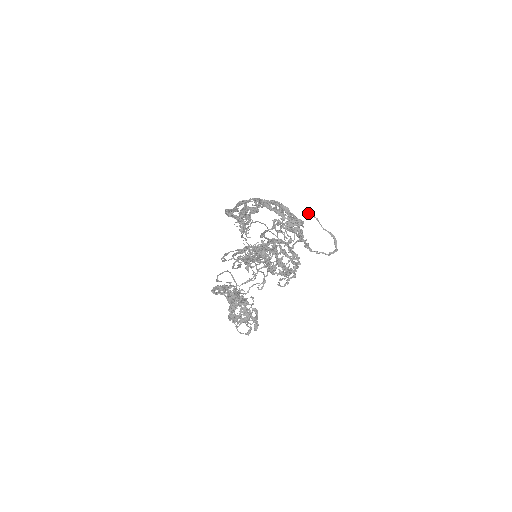
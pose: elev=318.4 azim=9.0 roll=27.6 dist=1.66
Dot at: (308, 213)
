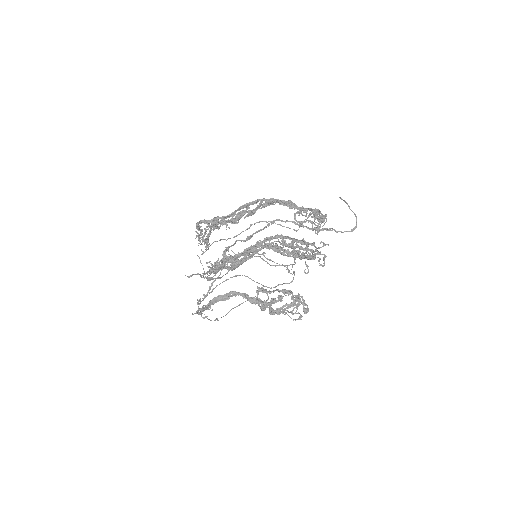
Dot at: (341, 199)
